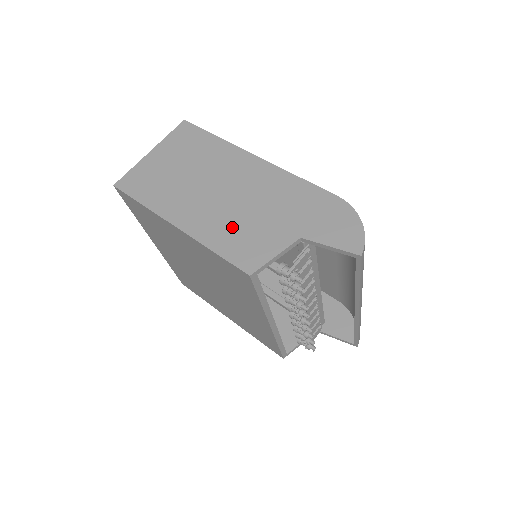
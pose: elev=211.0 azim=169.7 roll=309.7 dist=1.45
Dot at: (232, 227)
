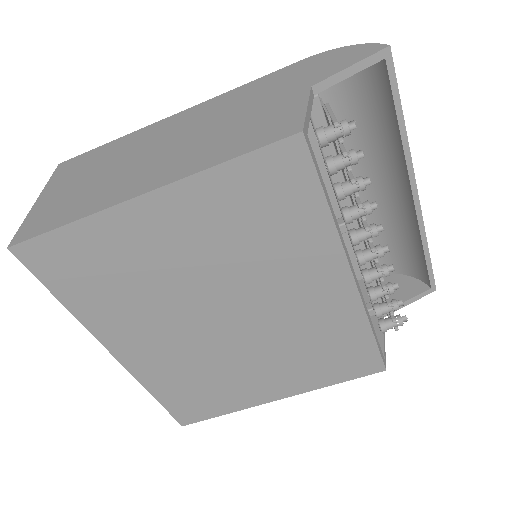
Dot at: (222, 139)
